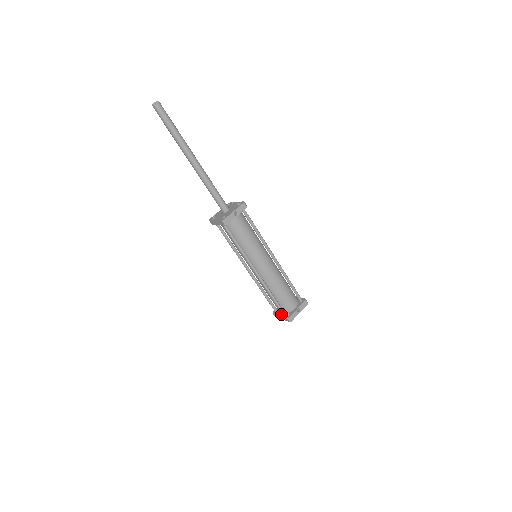
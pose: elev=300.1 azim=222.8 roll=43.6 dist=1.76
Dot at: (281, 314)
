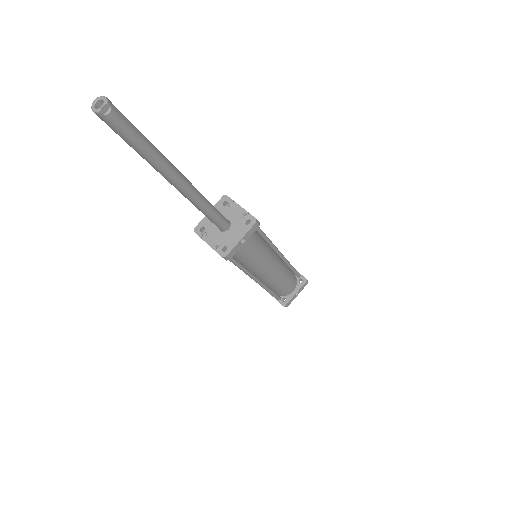
Dot at: occluded
